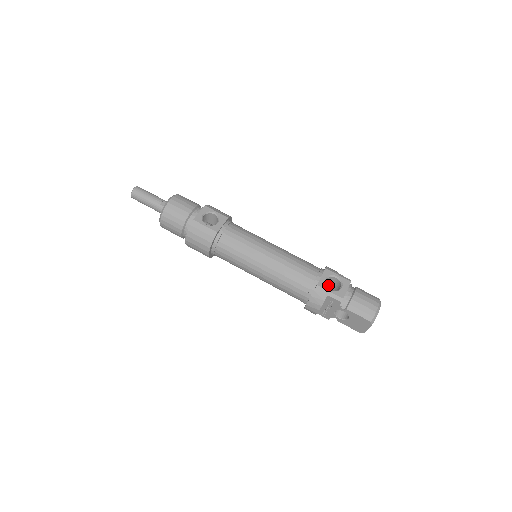
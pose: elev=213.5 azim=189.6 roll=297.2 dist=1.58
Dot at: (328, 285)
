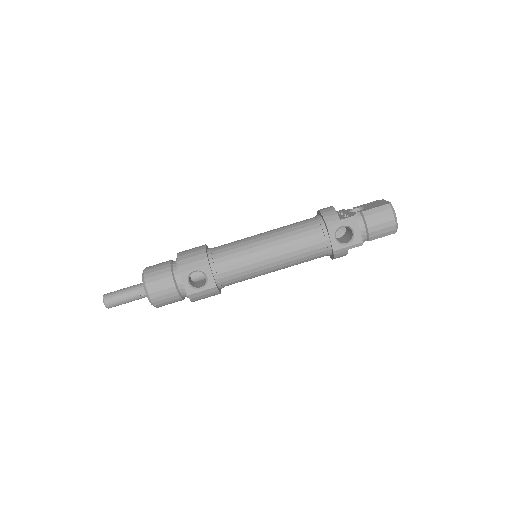
Dot at: occluded
